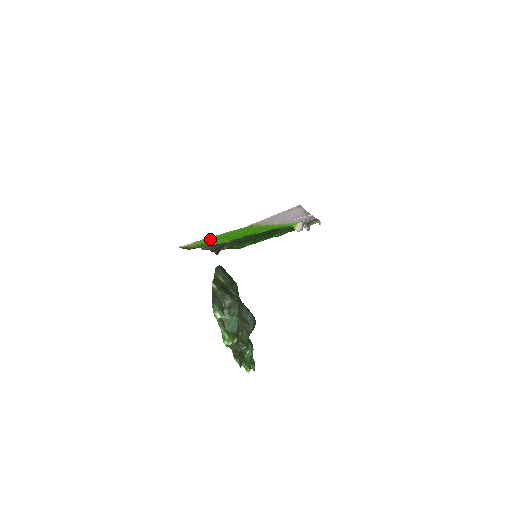
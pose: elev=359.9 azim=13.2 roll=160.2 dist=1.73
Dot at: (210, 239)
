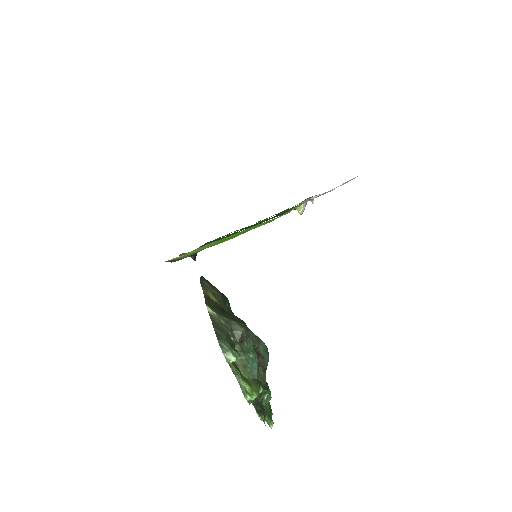
Dot at: (217, 242)
